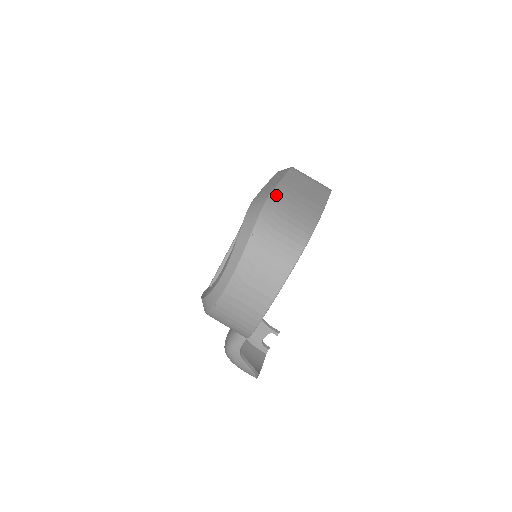
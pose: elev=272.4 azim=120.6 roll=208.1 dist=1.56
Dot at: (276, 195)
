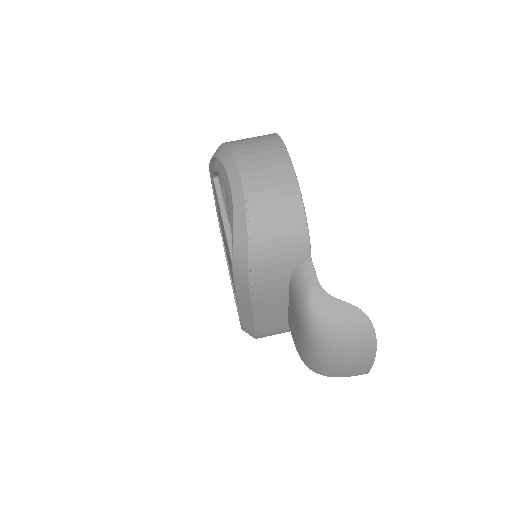
Dot at: occluded
